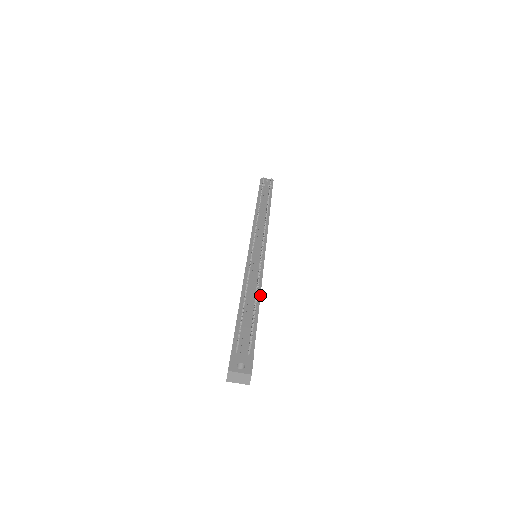
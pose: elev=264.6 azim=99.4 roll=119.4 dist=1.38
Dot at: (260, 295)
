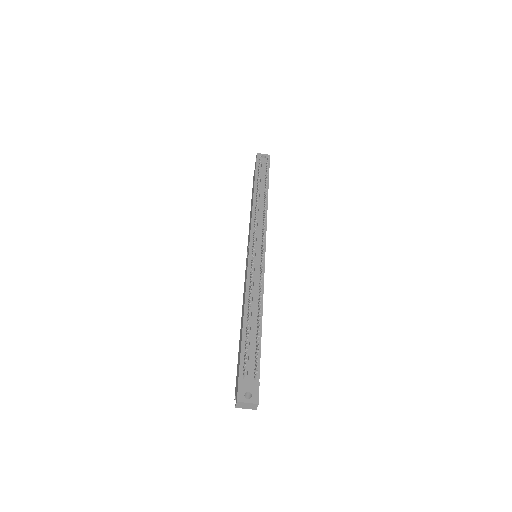
Dot at: (262, 309)
